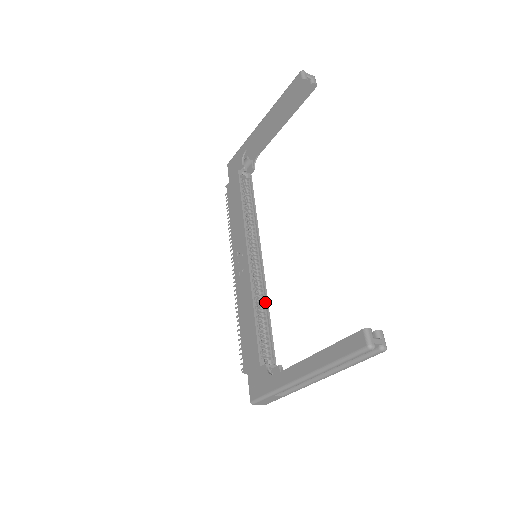
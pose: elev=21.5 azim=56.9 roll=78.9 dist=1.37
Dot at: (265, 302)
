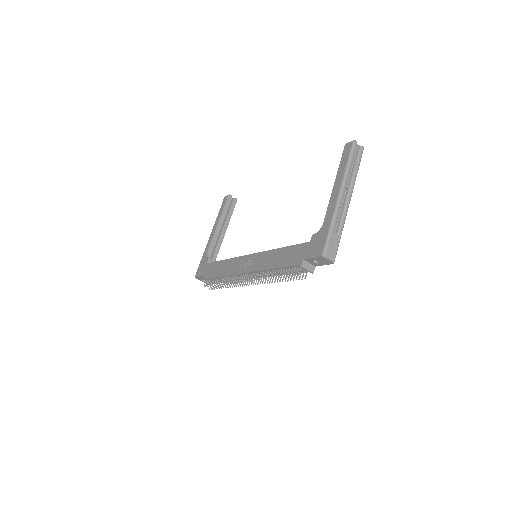
Dot at: occluded
